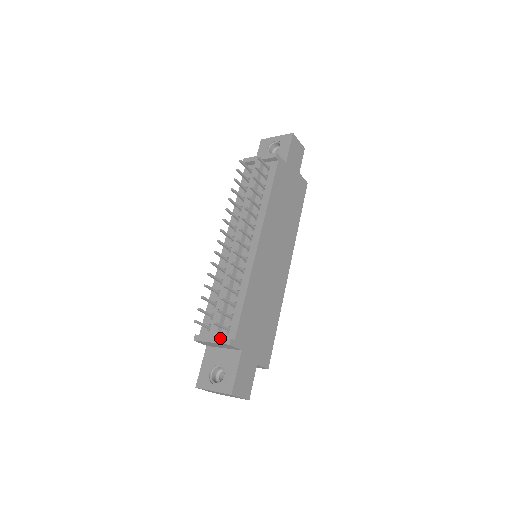
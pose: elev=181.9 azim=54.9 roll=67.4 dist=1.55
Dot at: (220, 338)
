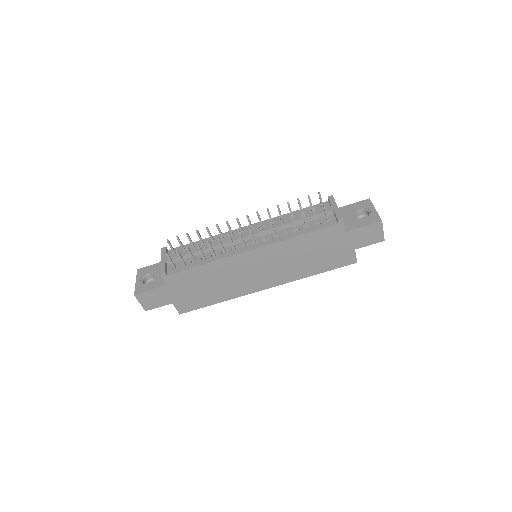
Dot at: (164, 264)
